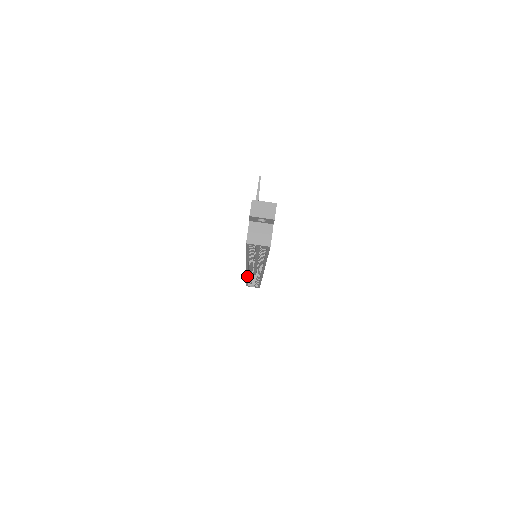
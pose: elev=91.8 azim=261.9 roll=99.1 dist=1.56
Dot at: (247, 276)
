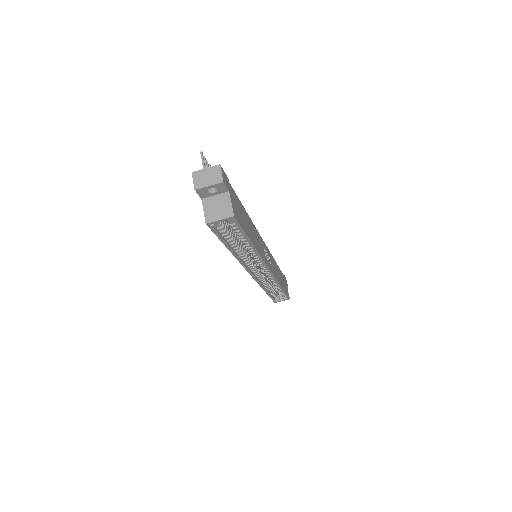
Dot at: (260, 285)
